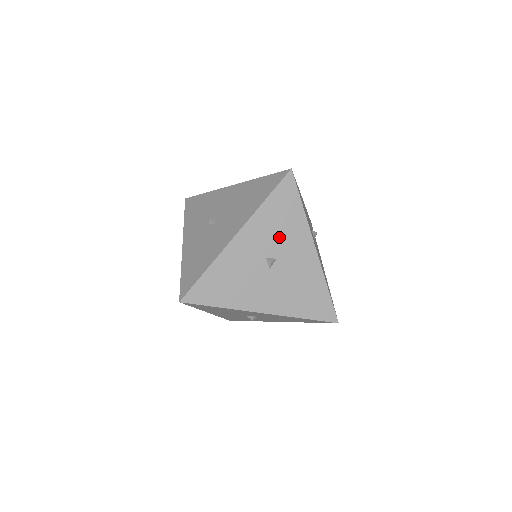
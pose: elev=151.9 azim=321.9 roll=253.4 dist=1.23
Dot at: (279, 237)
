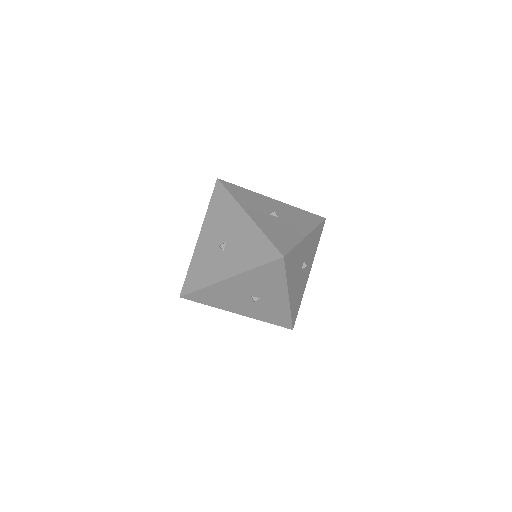
Dot at: (258, 204)
